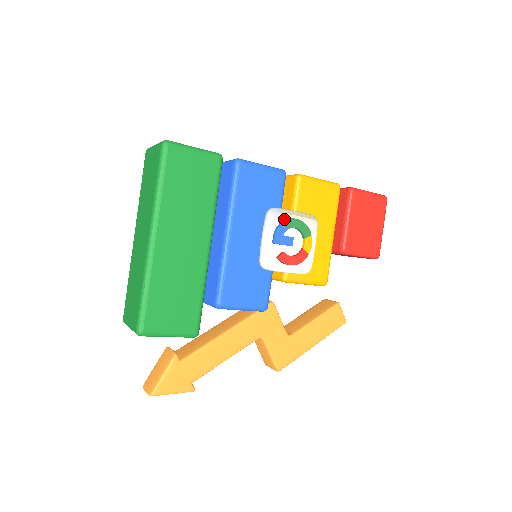
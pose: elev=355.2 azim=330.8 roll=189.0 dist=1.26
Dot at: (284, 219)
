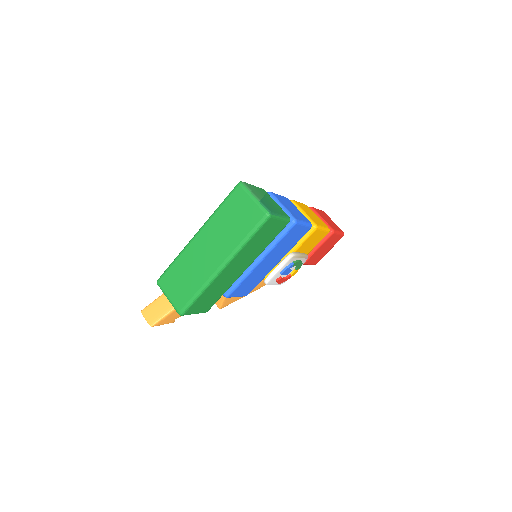
Dot at: (295, 260)
